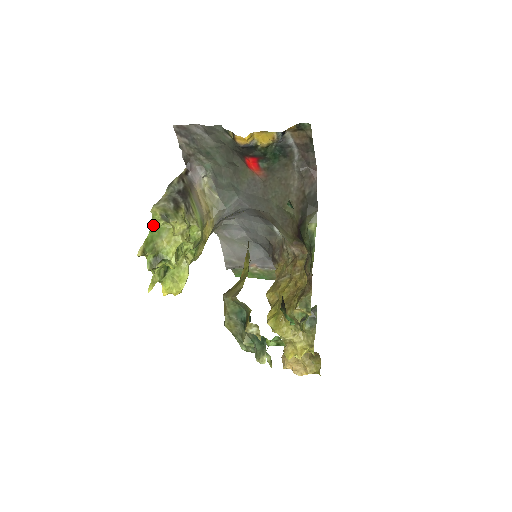
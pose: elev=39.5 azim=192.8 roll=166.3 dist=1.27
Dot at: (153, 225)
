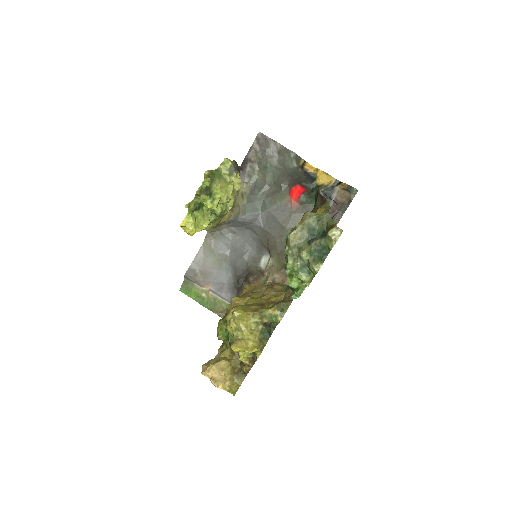
Dot at: (219, 168)
